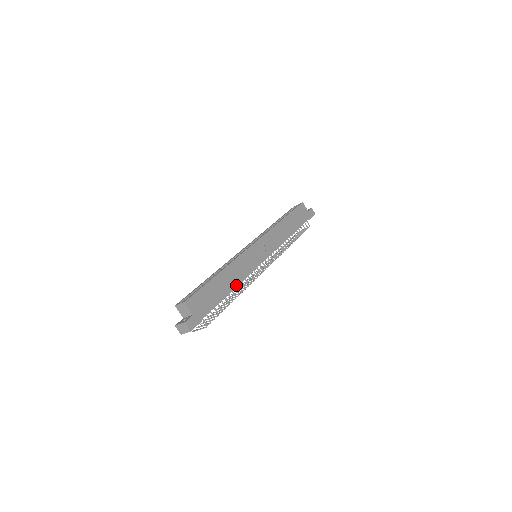
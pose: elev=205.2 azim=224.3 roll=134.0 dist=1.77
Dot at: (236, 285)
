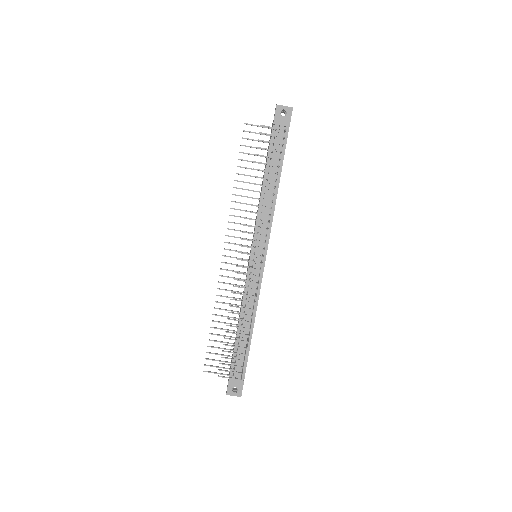
Dot at: occluded
